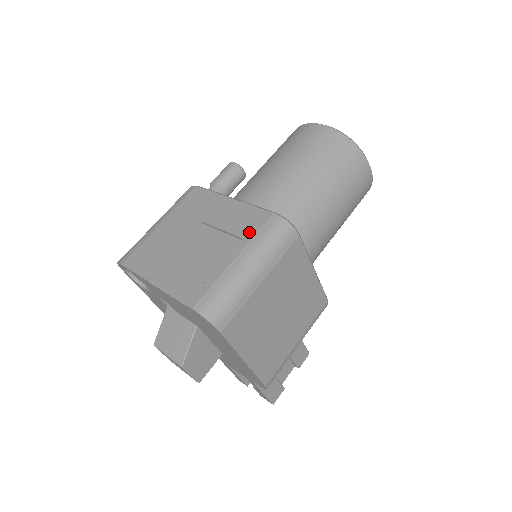
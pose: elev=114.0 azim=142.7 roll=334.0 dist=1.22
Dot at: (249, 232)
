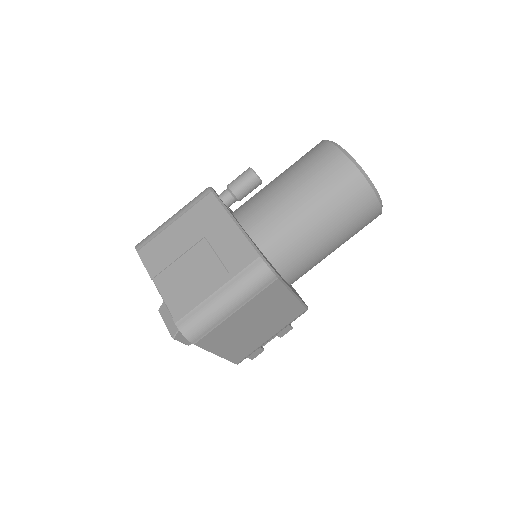
Dot at: (235, 267)
